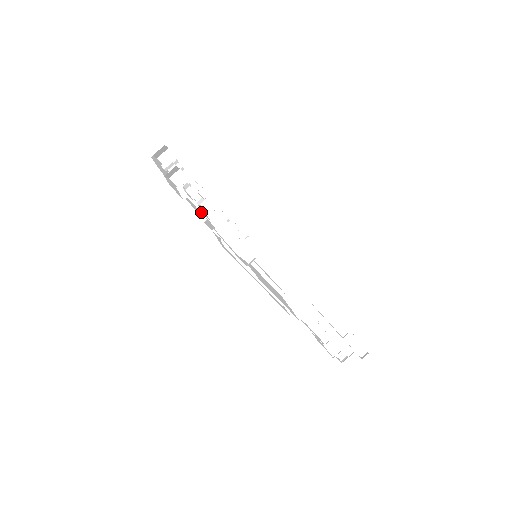
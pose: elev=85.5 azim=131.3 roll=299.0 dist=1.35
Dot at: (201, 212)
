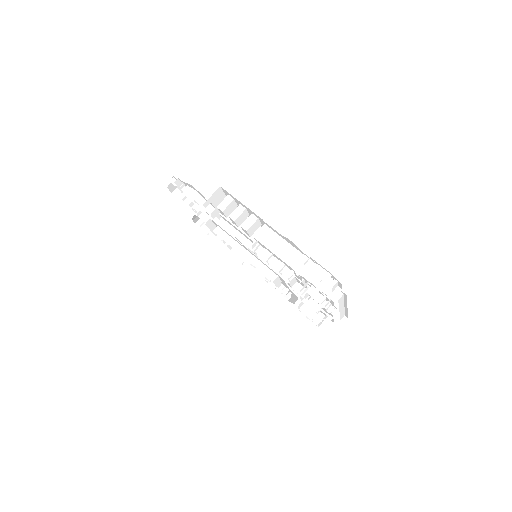
Dot at: (186, 199)
